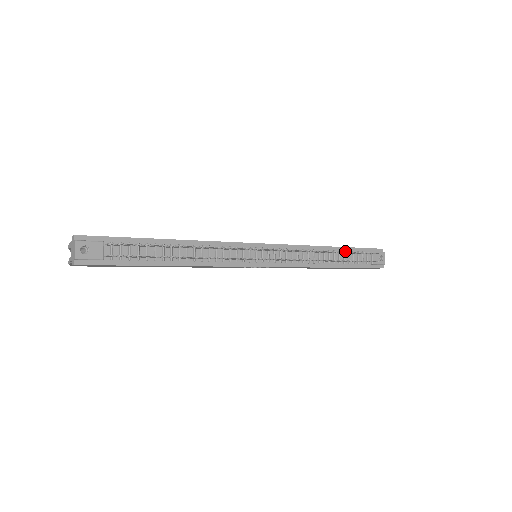
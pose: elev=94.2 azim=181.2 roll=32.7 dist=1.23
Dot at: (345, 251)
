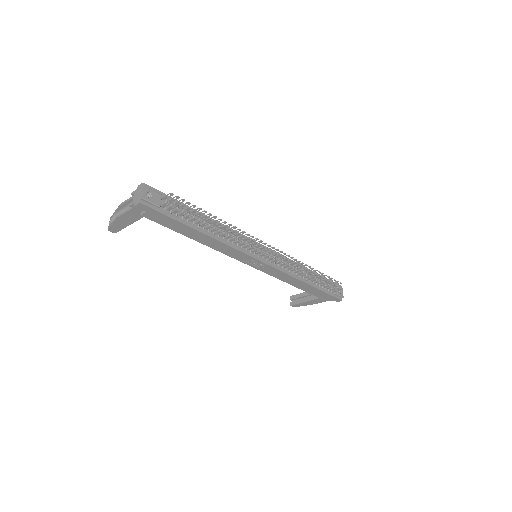
Dot at: occluded
